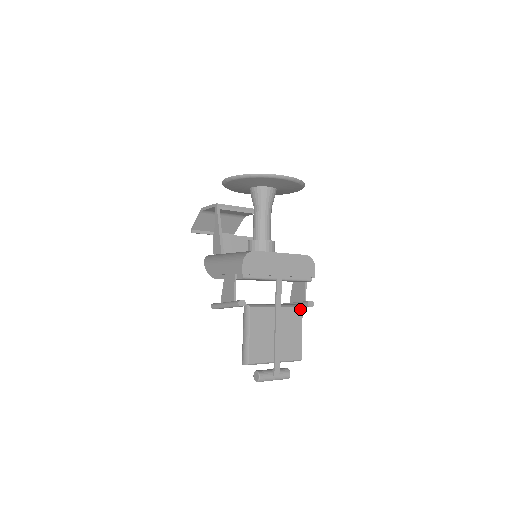
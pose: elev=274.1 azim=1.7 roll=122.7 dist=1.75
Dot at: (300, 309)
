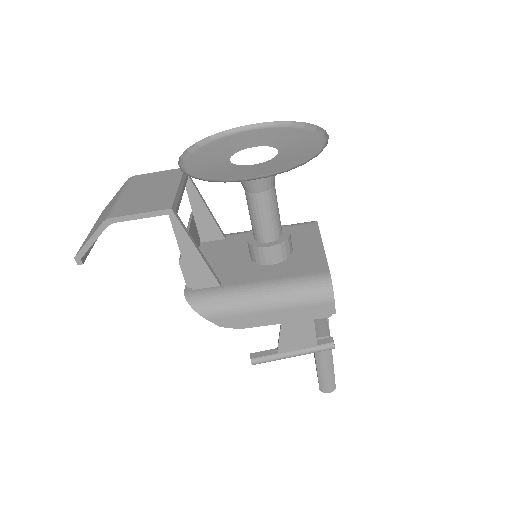
Dot at: occluded
